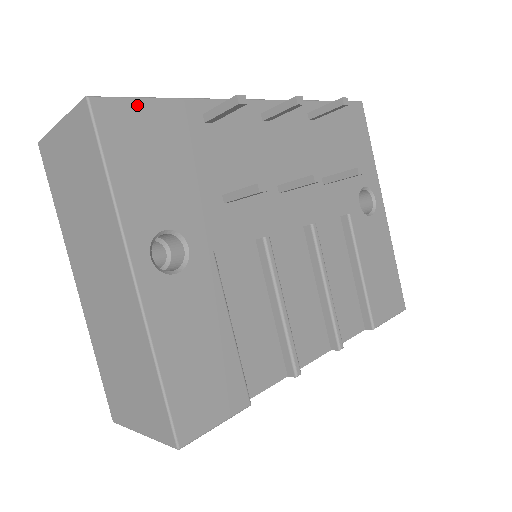
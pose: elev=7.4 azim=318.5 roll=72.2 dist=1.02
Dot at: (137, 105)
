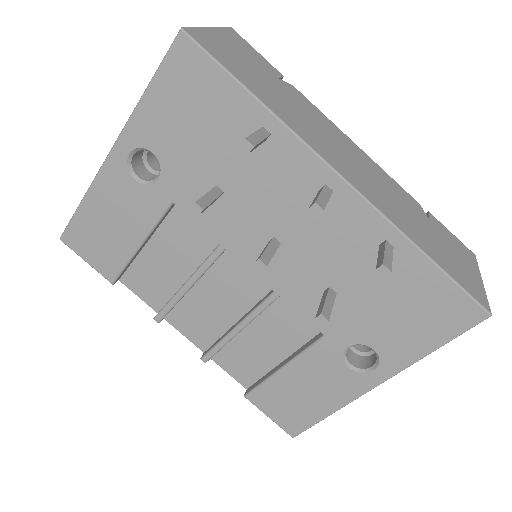
Dot at: (213, 67)
